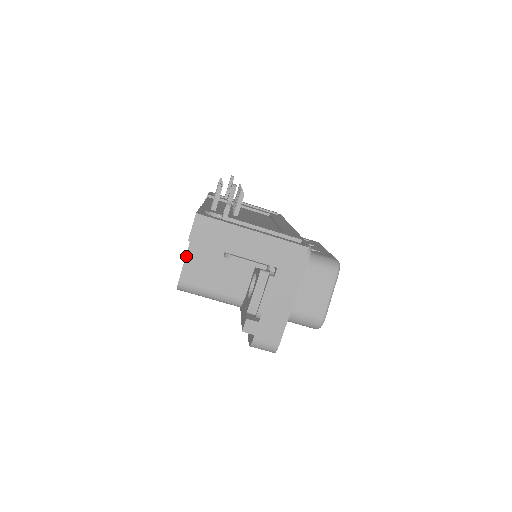
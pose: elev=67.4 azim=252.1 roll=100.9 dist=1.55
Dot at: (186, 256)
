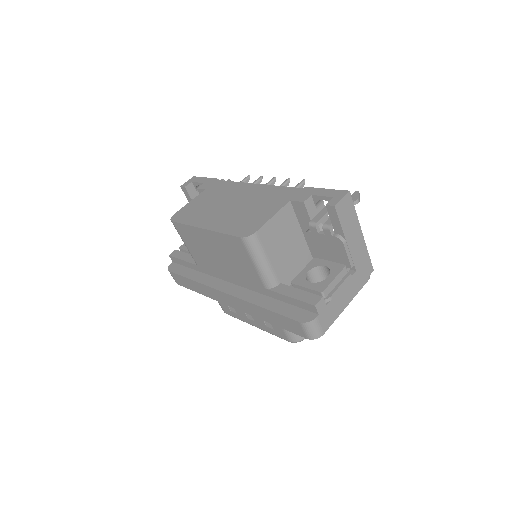
Dot at: (274, 216)
